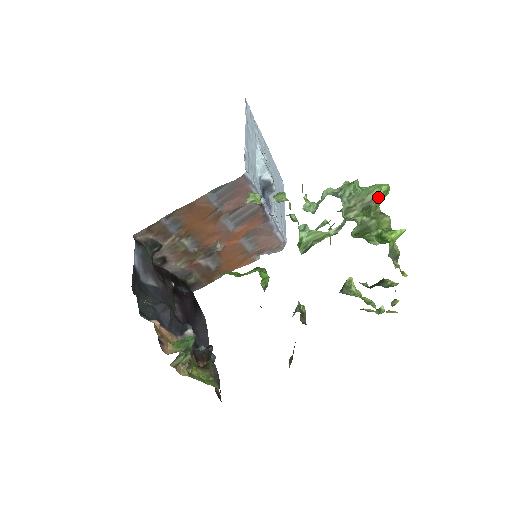
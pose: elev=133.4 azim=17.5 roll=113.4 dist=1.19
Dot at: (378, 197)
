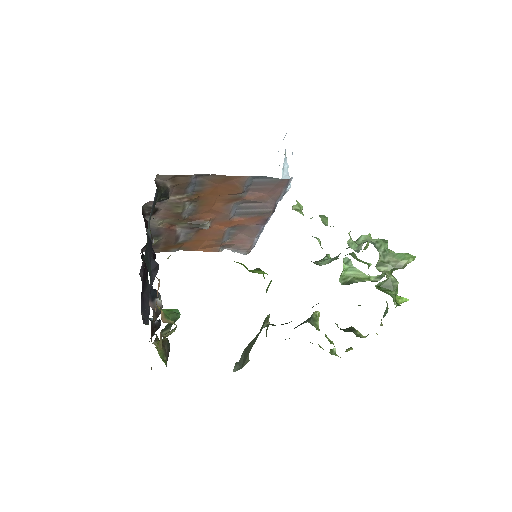
Dot at: occluded
